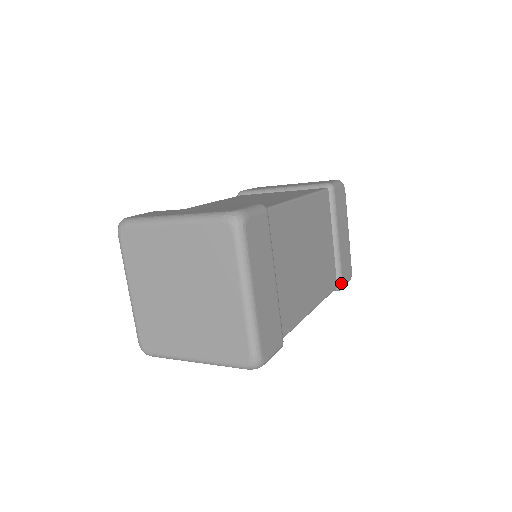
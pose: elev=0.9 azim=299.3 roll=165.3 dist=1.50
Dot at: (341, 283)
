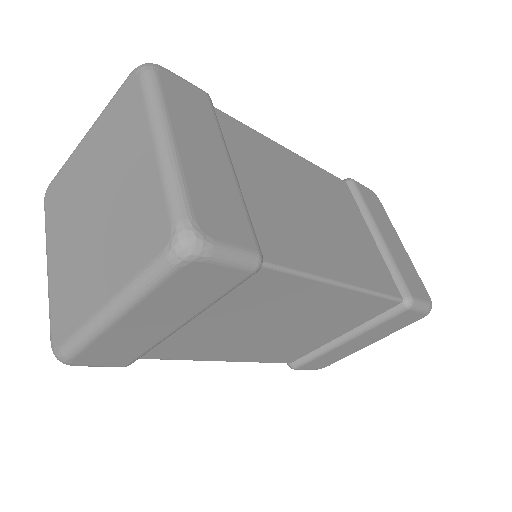
Dot at: (407, 293)
